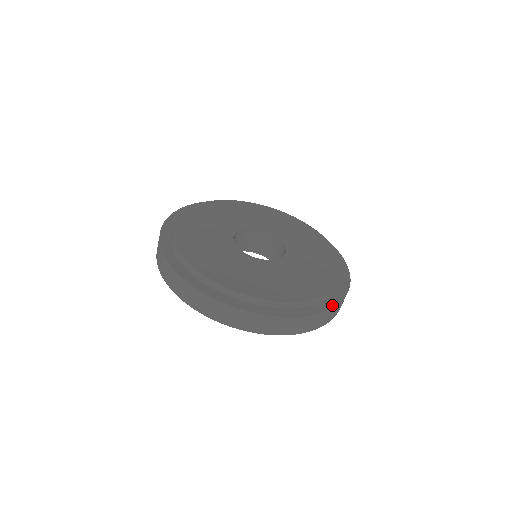
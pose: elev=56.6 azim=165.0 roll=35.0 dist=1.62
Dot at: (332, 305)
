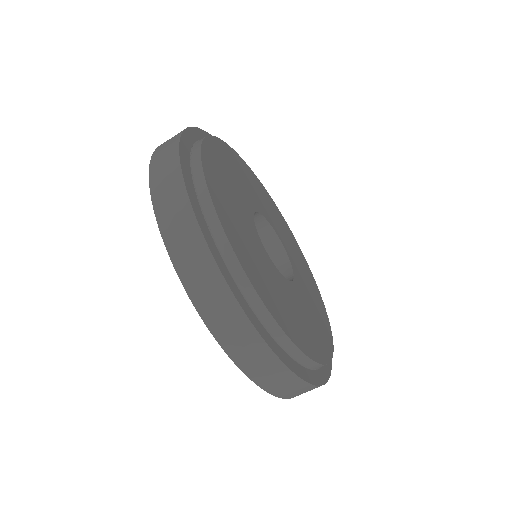
Dot at: occluded
